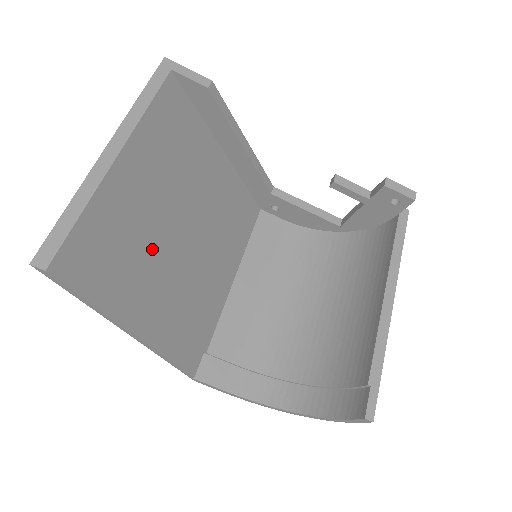
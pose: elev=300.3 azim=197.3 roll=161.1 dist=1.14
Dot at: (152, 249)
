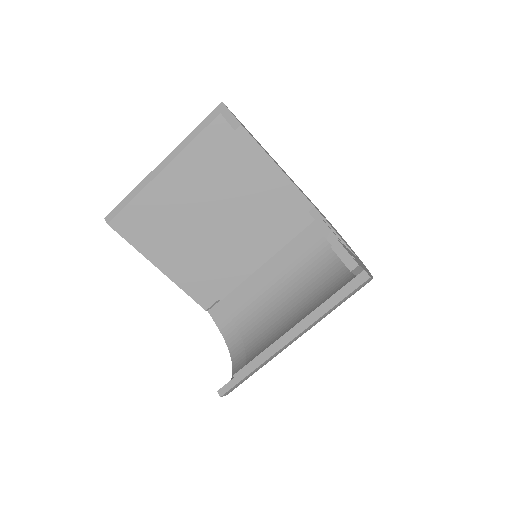
Dot at: (181, 227)
